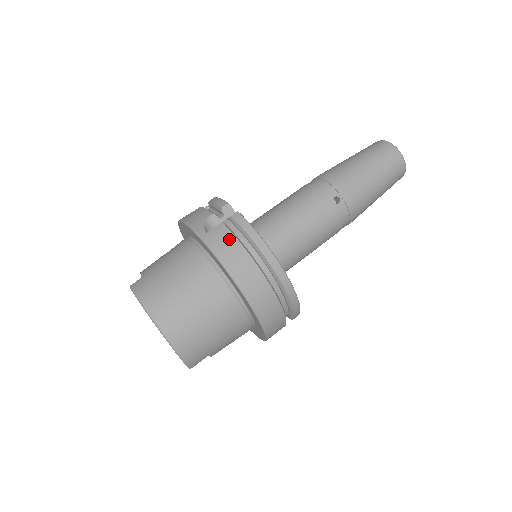
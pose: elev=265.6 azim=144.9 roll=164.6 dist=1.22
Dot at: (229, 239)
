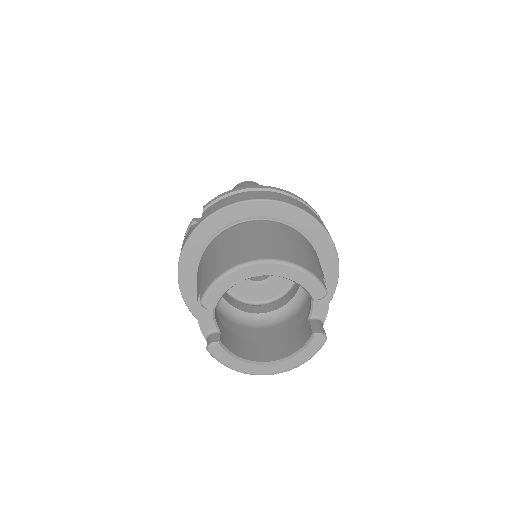
Dot at: (219, 202)
